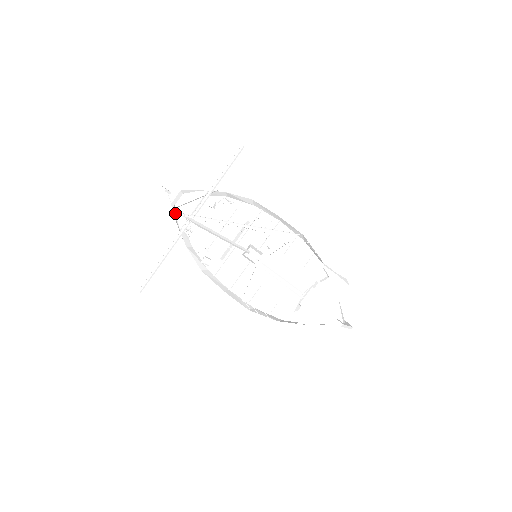
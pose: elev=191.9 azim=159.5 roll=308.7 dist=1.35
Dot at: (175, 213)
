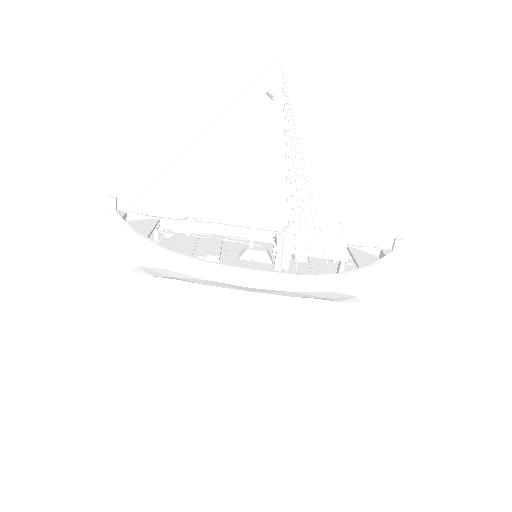
Dot at: (128, 228)
